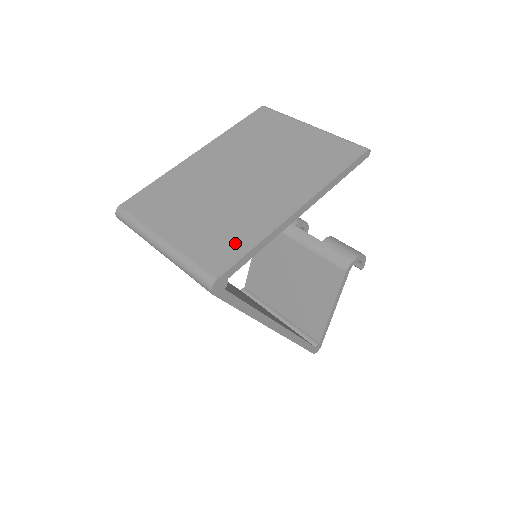
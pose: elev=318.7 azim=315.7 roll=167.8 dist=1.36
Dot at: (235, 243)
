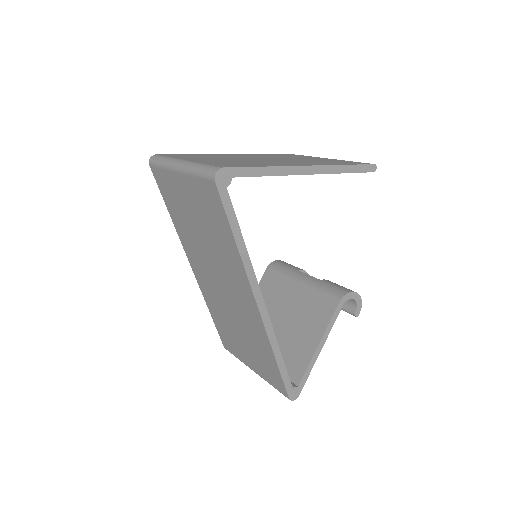
Dot at: (246, 165)
